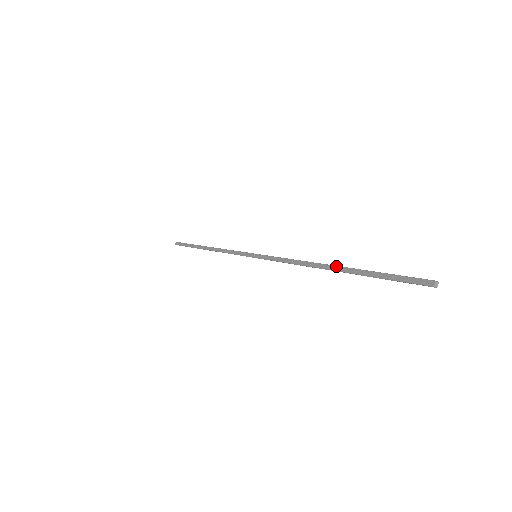
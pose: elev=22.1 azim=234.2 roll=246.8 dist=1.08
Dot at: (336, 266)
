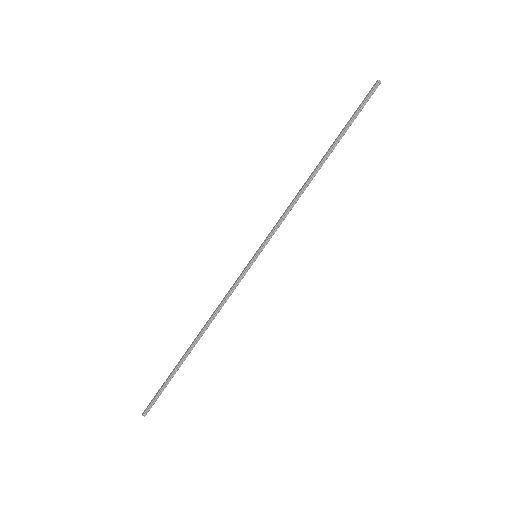
Dot at: (323, 156)
